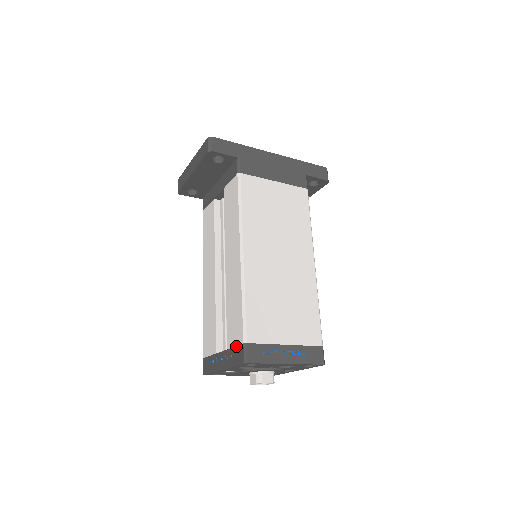
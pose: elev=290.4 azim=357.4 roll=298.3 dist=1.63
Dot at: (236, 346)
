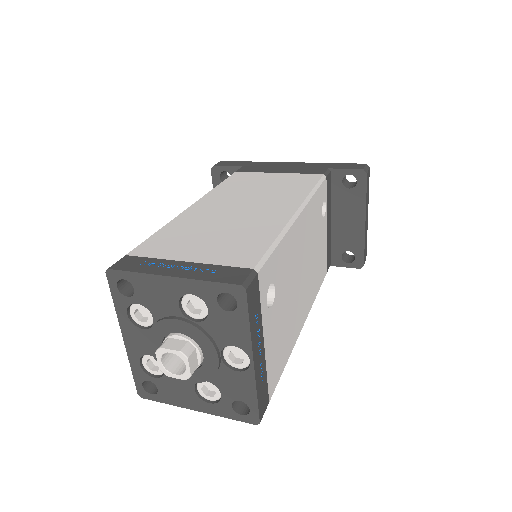
Dot at: occluded
